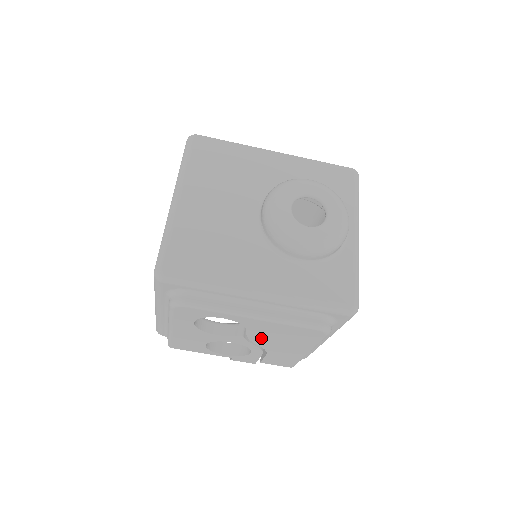
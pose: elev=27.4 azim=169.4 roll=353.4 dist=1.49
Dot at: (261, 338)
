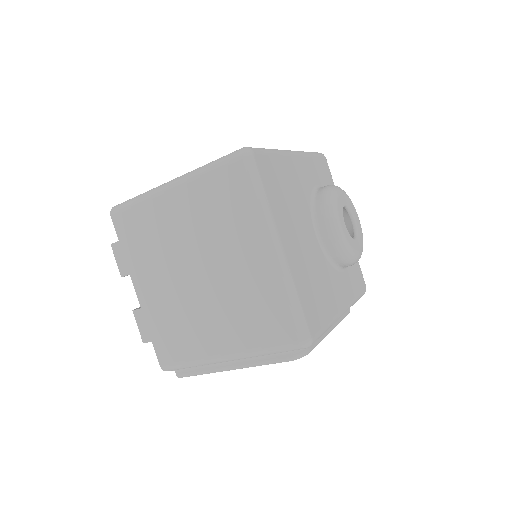
Dot at: occluded
